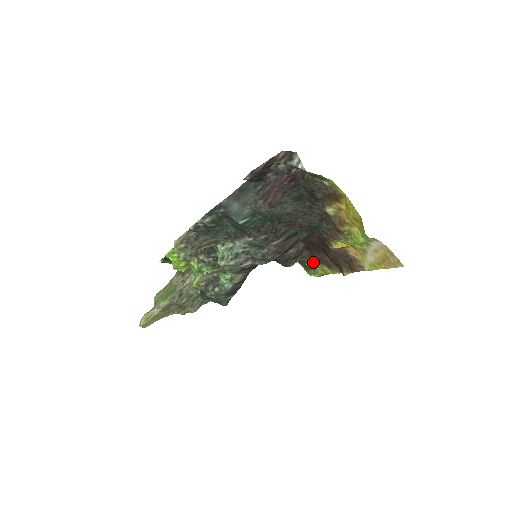
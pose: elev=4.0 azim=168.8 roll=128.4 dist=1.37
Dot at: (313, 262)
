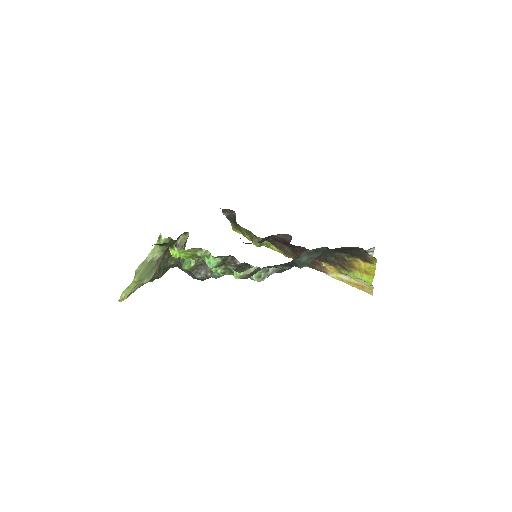
Dot at: occluded
